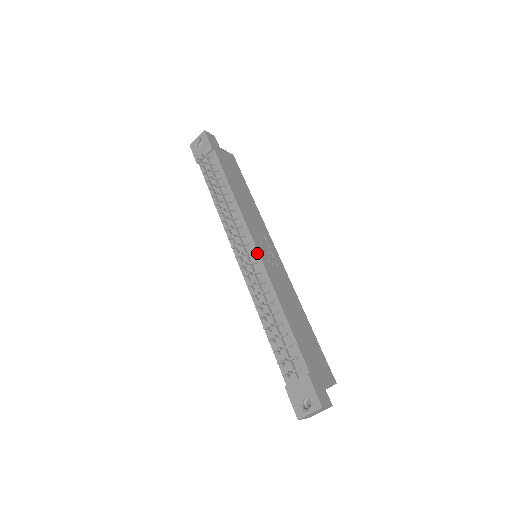
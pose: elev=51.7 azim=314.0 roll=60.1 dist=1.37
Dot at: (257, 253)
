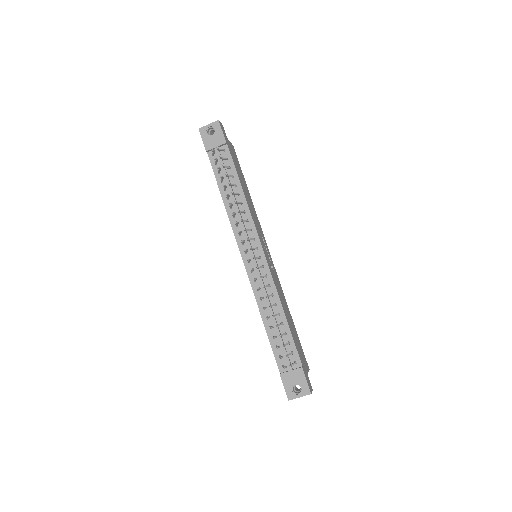
Dot at: (265, 258)
